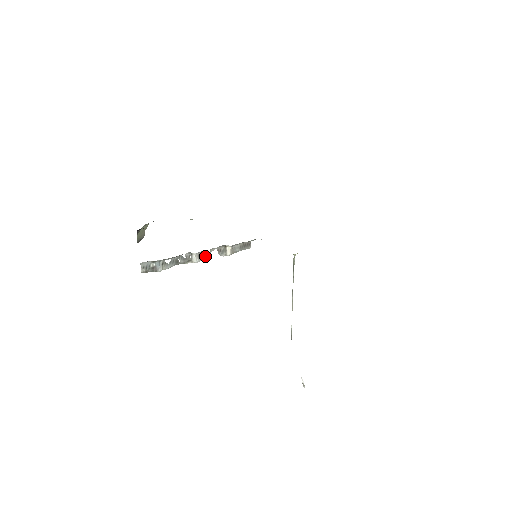
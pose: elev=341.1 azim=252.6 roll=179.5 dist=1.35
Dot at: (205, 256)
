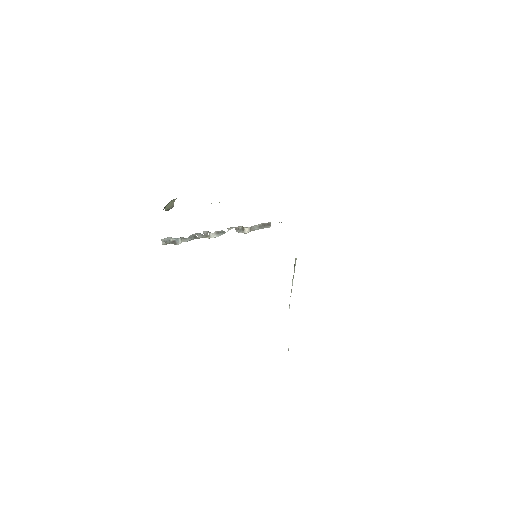
Dot at: (223, 233)
